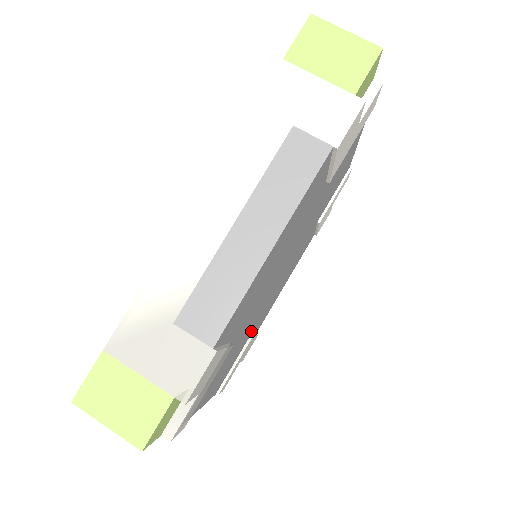
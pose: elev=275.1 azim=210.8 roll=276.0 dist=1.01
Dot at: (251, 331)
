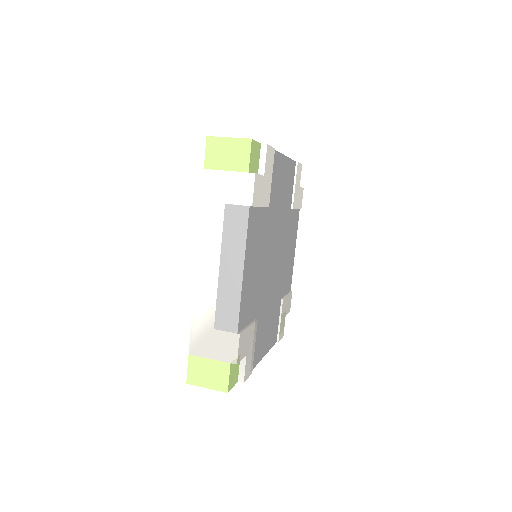
Dot at: (279, 297)
